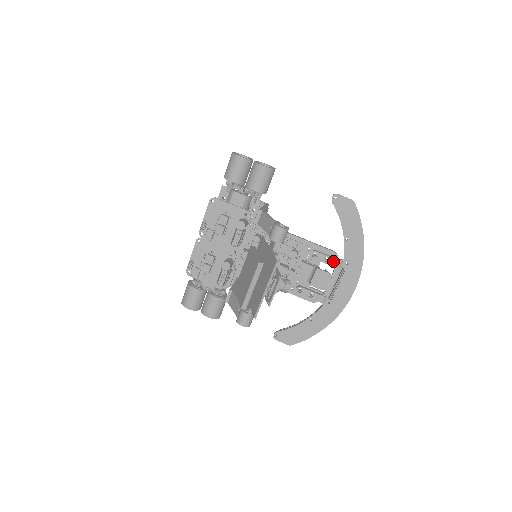
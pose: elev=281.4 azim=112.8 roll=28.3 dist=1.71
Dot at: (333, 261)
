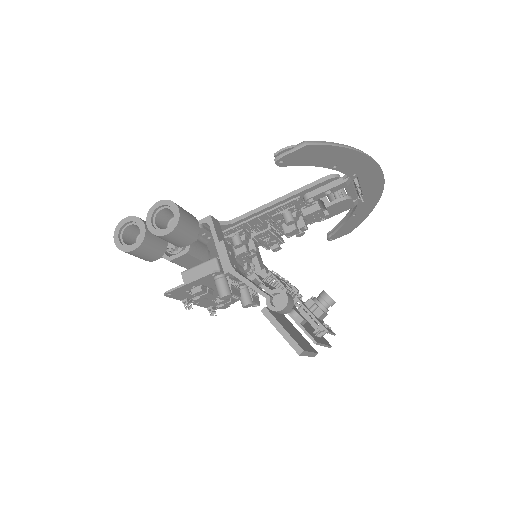
Dot at: (337, 188)
